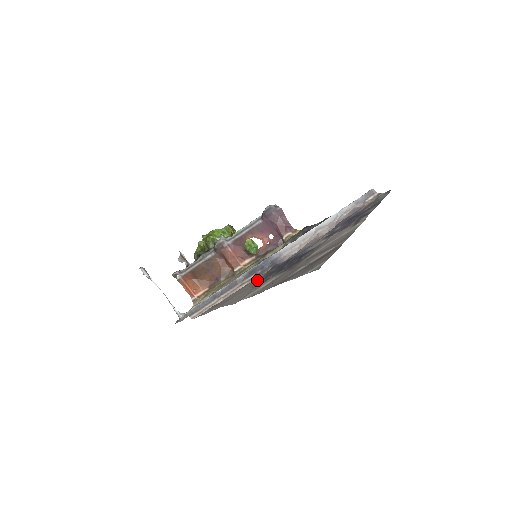
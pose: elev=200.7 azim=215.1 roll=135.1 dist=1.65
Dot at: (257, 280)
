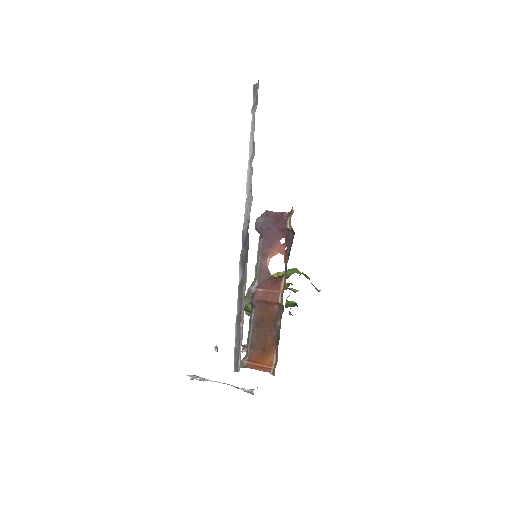
Dot at: occluded
